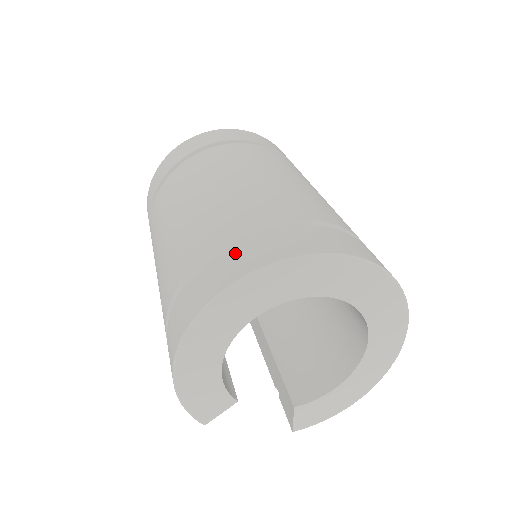
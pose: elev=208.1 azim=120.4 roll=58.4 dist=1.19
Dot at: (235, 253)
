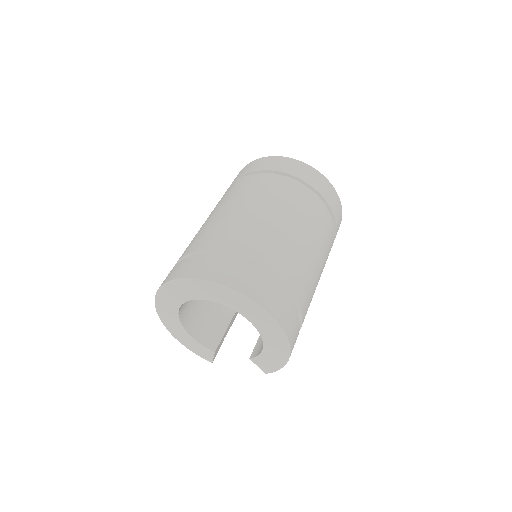
Dot at: occluded
